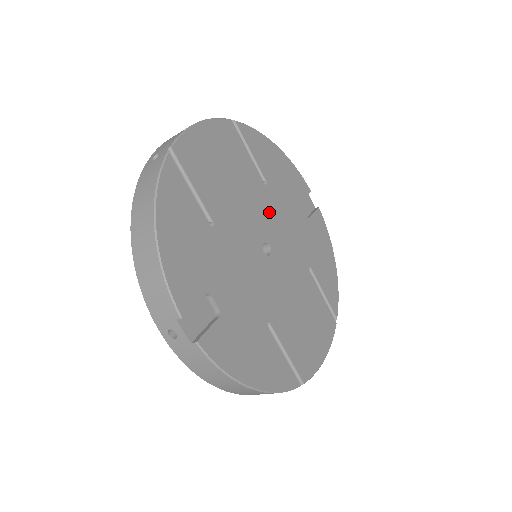
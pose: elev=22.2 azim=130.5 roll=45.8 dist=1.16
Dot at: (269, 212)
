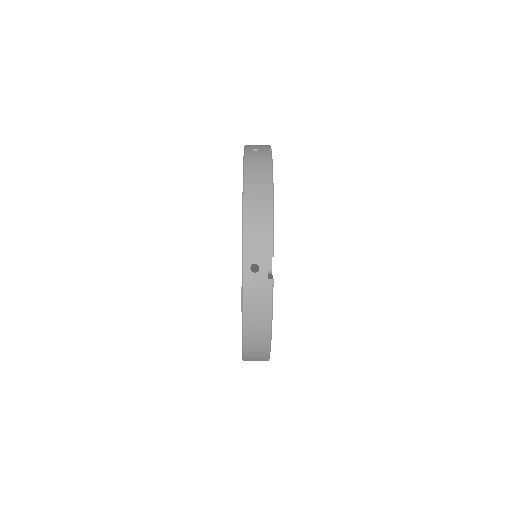
Dot at: occluded
